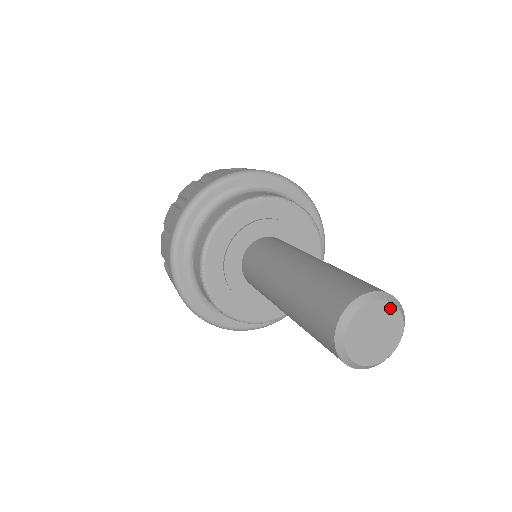
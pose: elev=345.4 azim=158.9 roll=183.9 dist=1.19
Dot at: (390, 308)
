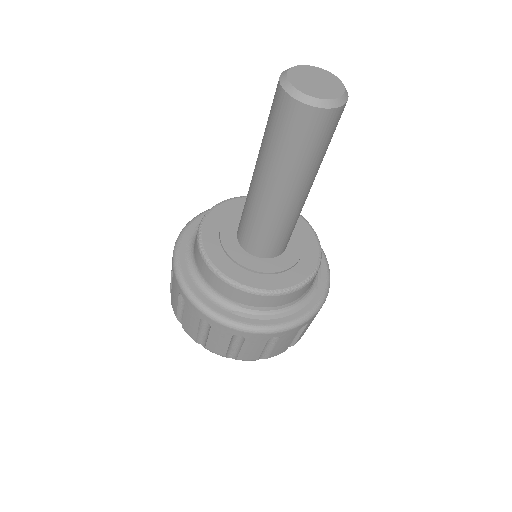
Dot at: (335, 79)
